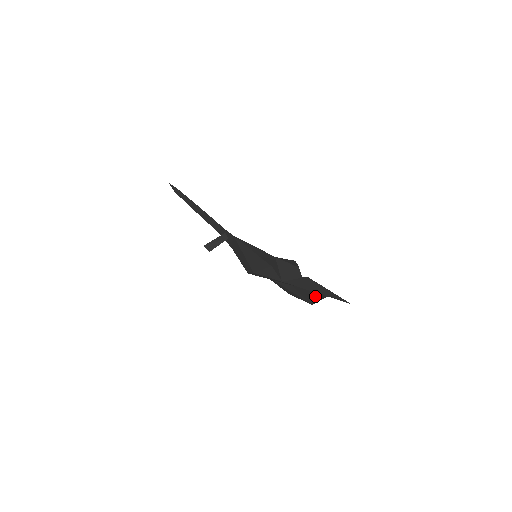
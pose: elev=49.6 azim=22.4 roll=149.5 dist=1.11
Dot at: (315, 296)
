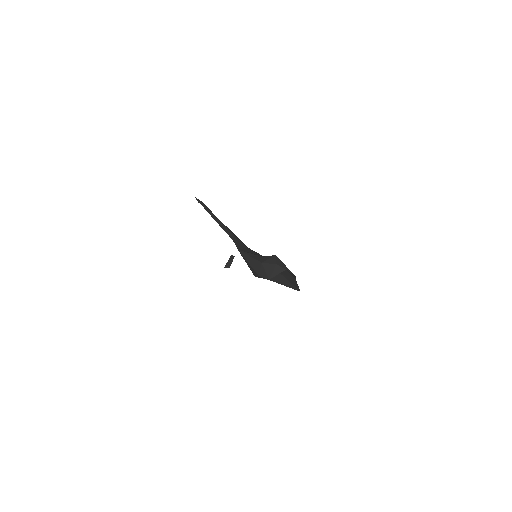
Dot at: occluded
